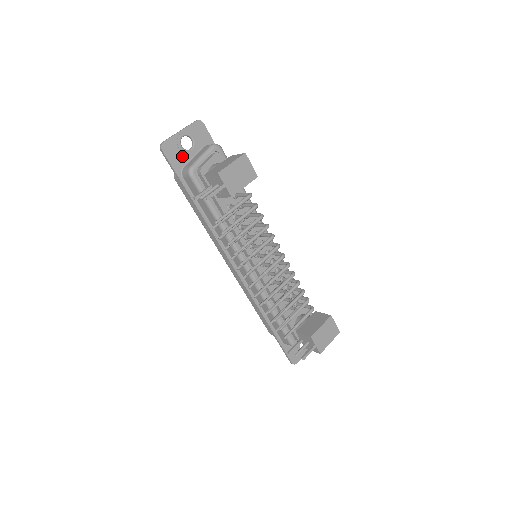
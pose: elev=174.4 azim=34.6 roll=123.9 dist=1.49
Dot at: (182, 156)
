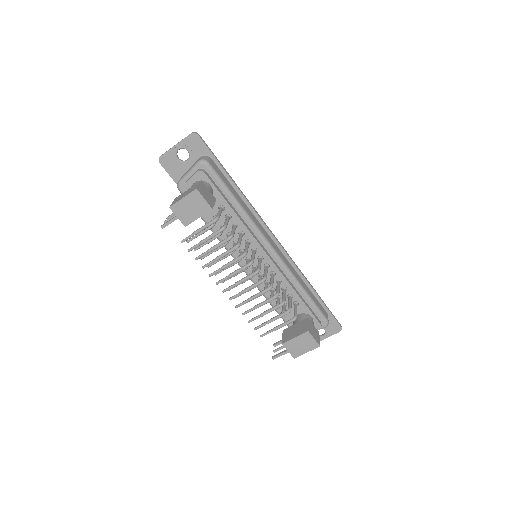
Dot at: (179, 167)
